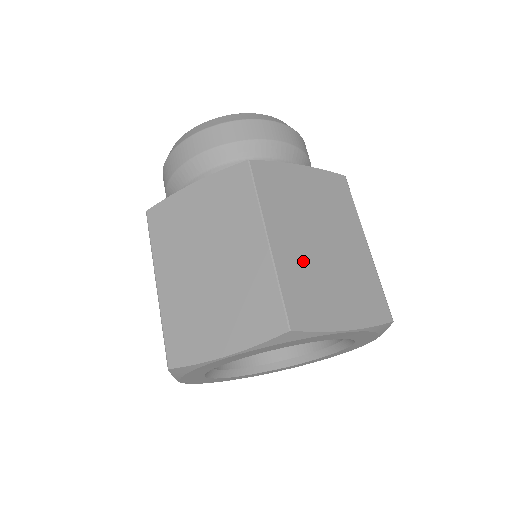
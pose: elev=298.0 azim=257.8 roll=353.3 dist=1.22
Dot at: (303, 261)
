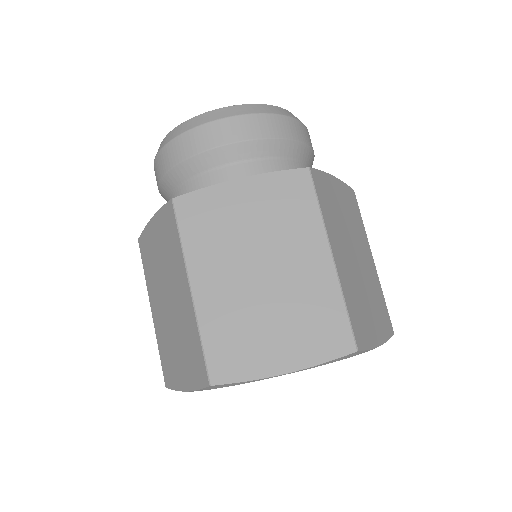
Dot at: (352, 279)
